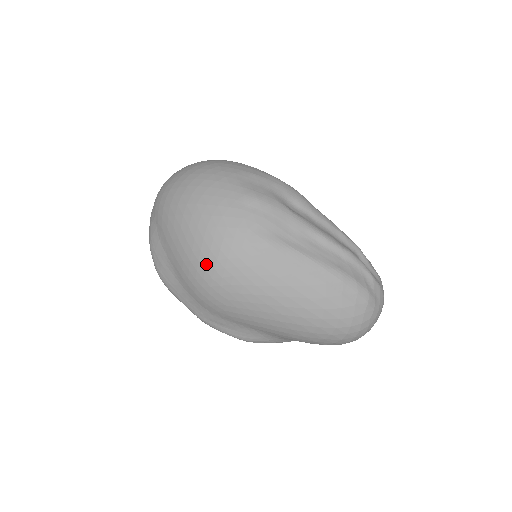
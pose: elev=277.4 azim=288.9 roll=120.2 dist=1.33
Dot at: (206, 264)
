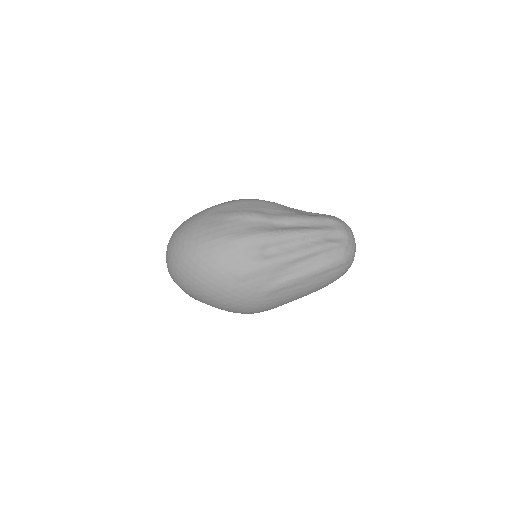
Dot at: (245, 312)
